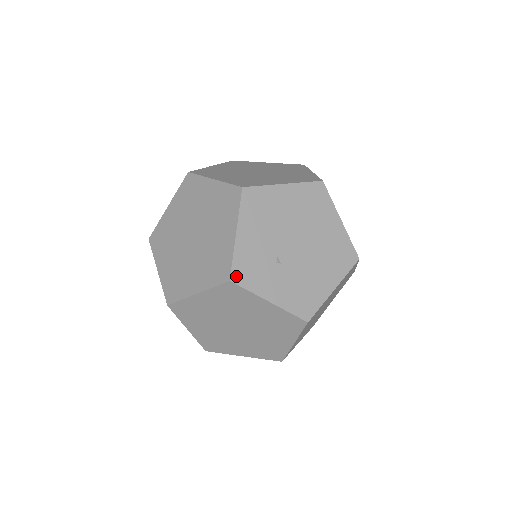
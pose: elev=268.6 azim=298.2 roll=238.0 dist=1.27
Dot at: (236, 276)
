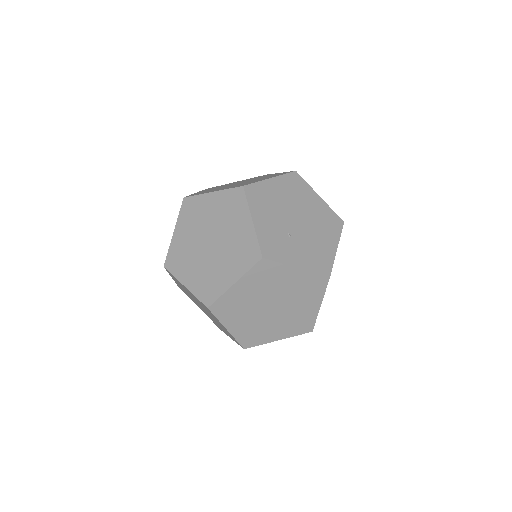
Dot at: (266, 253)
